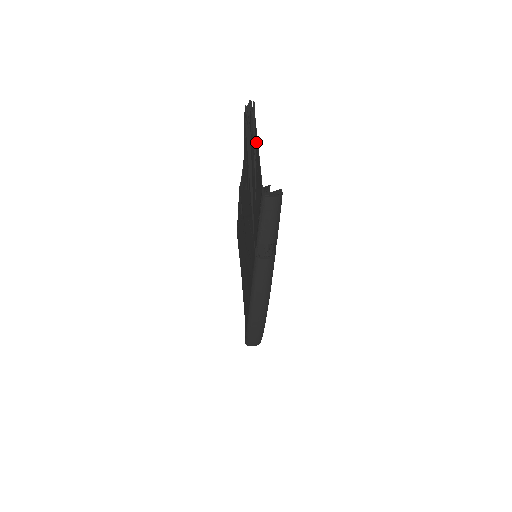
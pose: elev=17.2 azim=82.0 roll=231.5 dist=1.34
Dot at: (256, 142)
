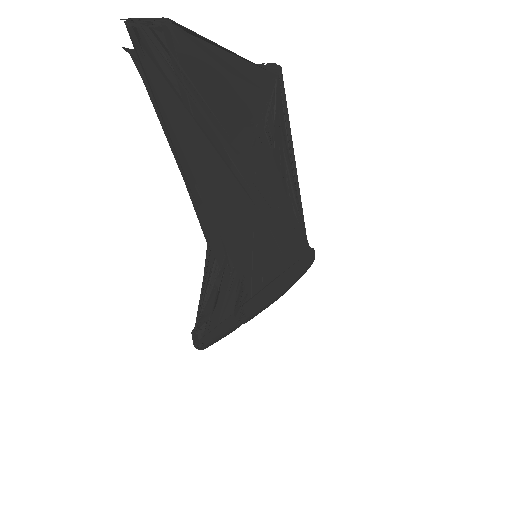
Dot at: (178, 119)
